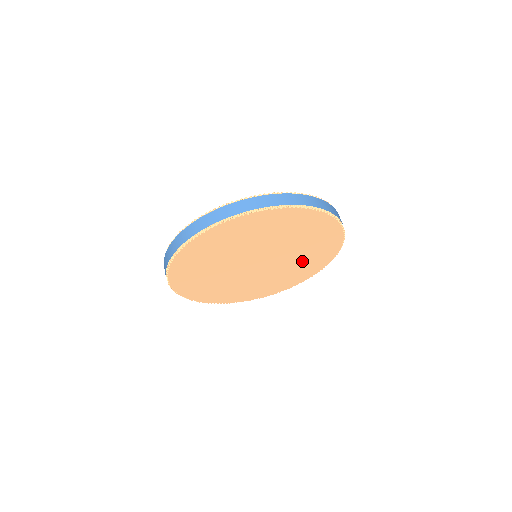
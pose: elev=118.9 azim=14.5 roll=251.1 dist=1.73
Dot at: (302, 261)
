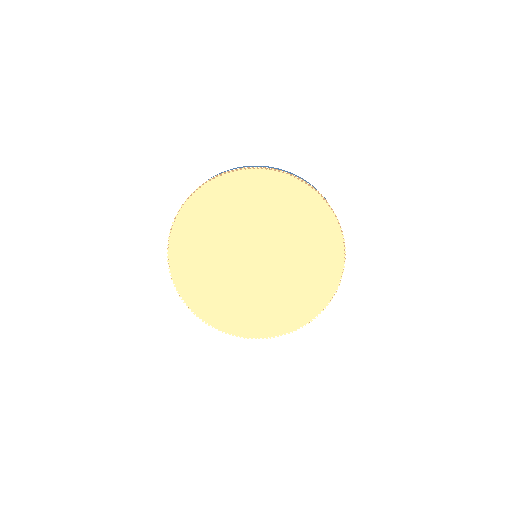
Dot at: (305, 270)
